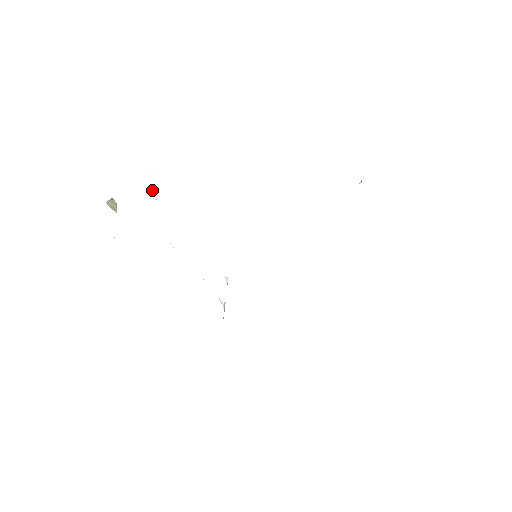
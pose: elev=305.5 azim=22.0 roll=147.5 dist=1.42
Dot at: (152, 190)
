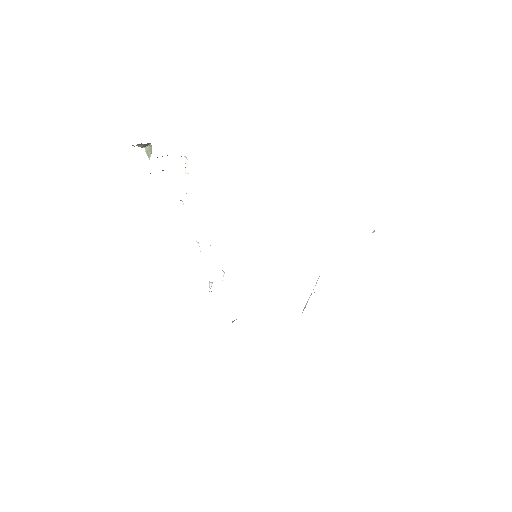
Dot at: (186, 163)
